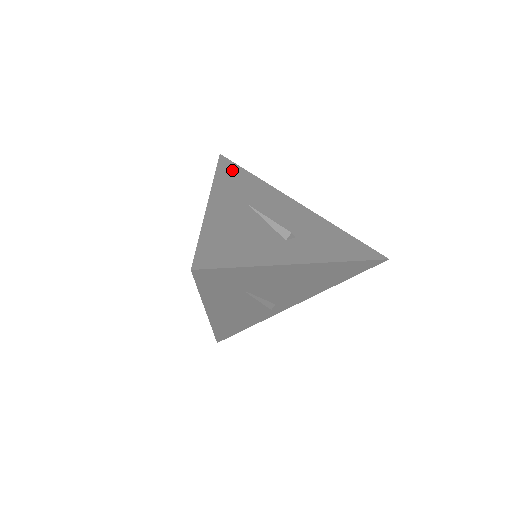
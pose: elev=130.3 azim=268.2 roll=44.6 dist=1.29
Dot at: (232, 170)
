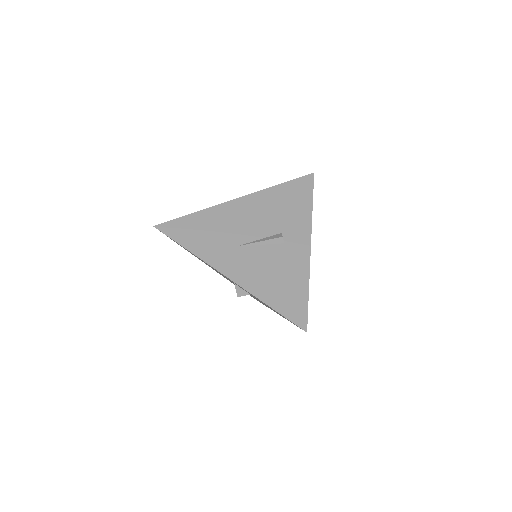
Dot at: (183, 230)
